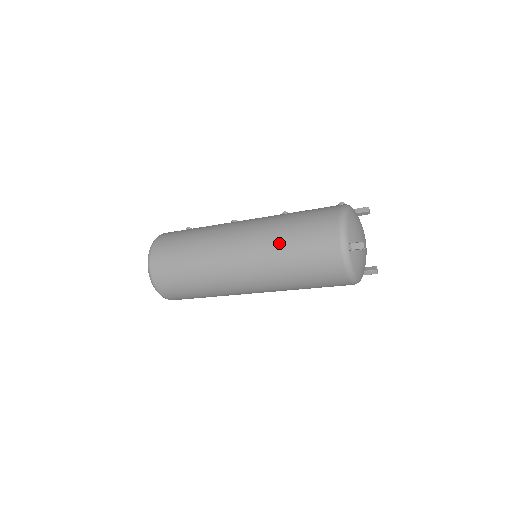
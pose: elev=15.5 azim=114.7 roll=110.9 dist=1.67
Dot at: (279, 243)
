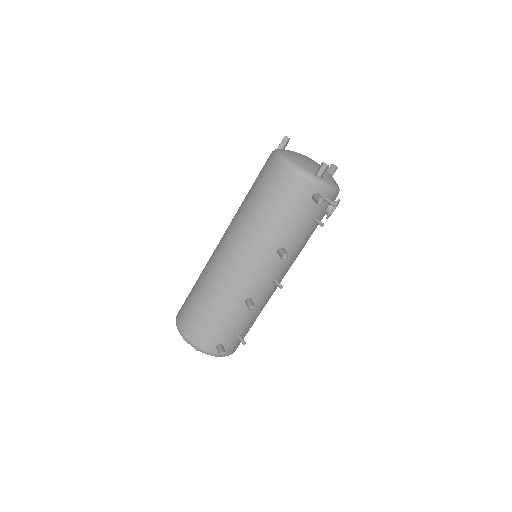
Dot at: occluded
